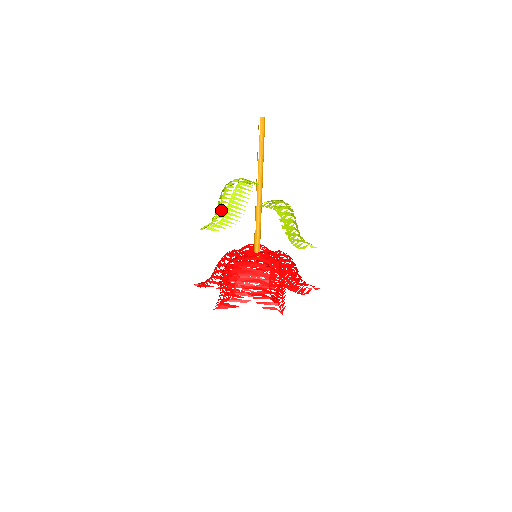
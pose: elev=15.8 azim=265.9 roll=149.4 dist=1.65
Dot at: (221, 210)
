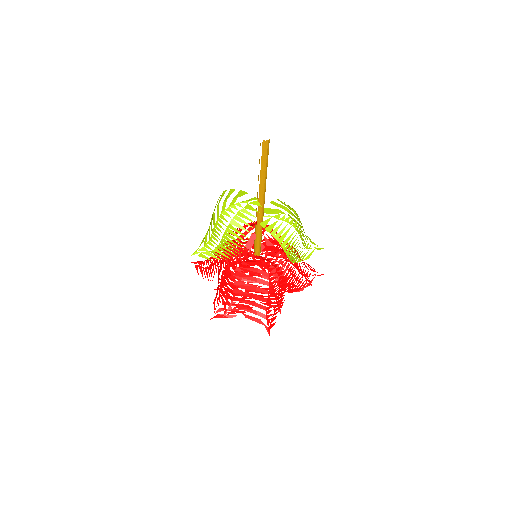
Dot at: (214, 238)
